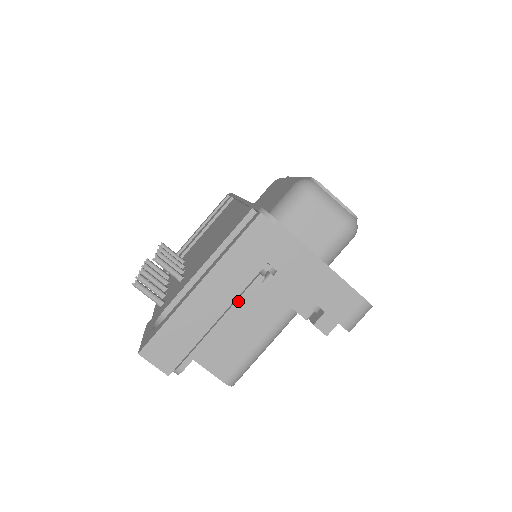
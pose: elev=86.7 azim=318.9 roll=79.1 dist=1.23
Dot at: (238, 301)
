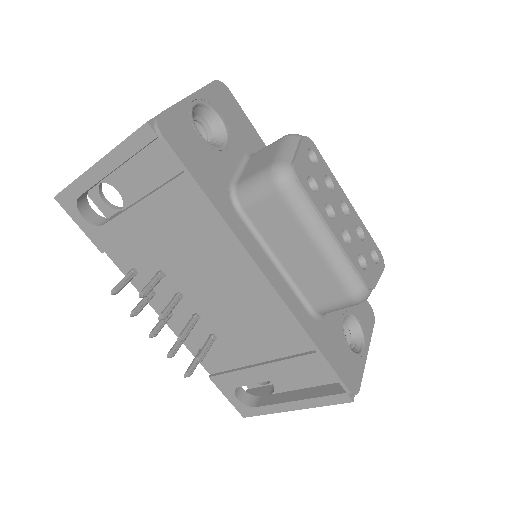
Dot at: occluded
